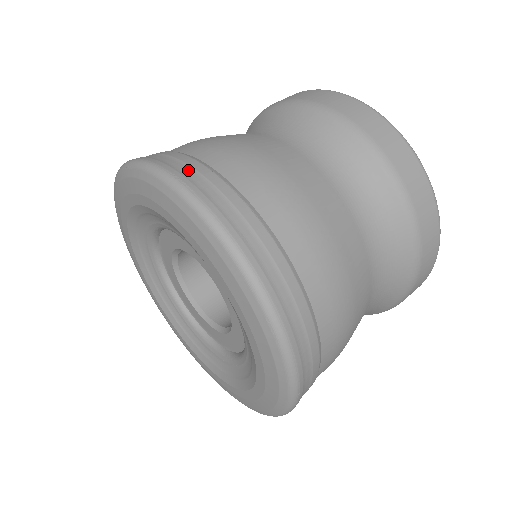
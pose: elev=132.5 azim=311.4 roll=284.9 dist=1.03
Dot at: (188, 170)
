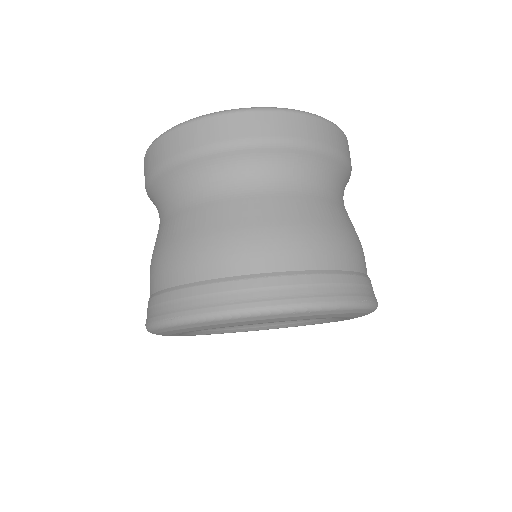
Dot at: (355, 288)
